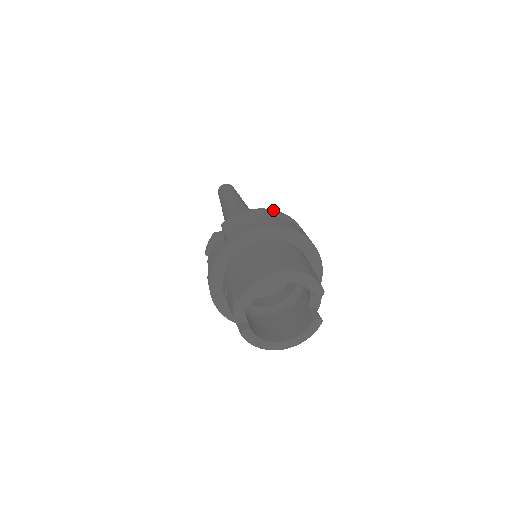
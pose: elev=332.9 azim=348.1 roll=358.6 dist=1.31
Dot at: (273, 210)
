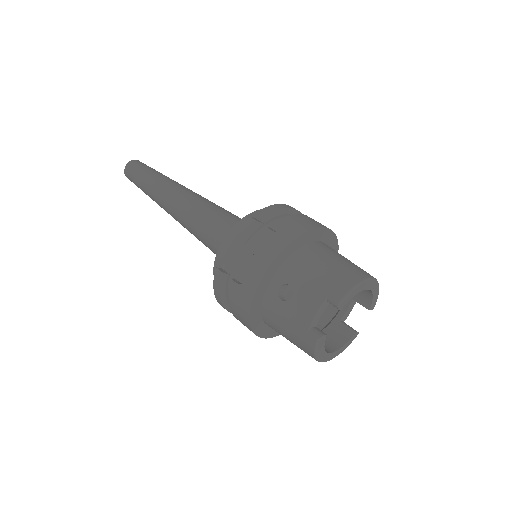
Dot at: occluded
